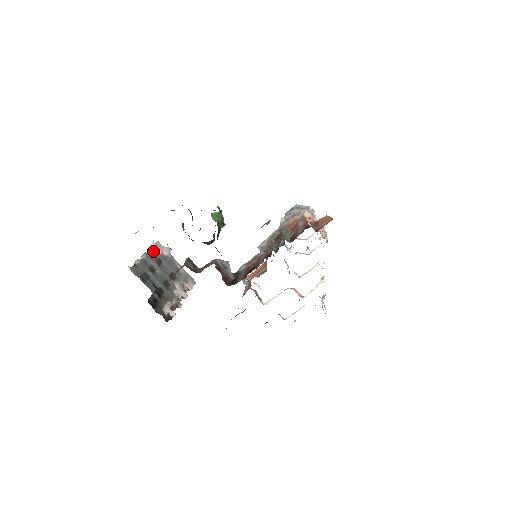
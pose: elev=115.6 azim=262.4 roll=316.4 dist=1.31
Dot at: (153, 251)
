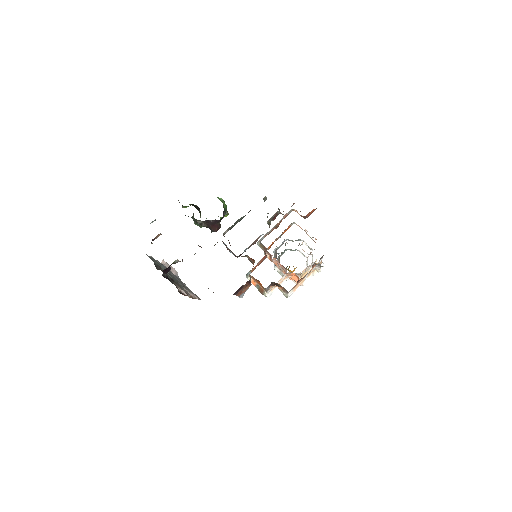
Dot at: occluded
